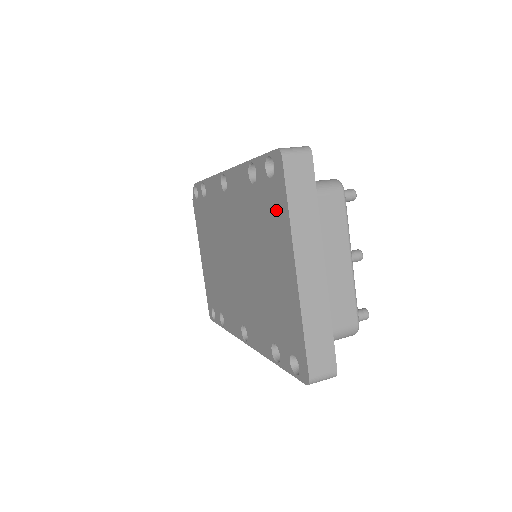
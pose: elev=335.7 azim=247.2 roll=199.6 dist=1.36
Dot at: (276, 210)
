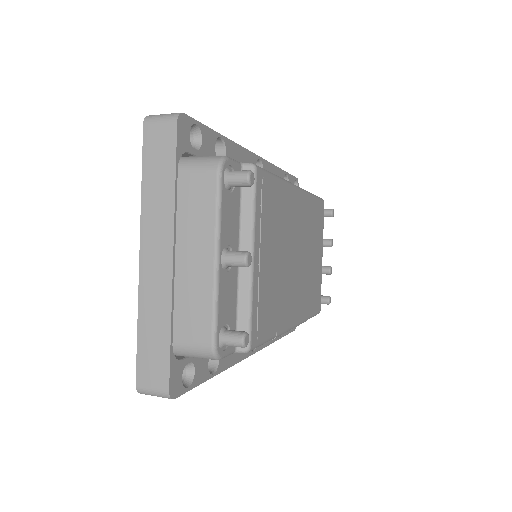
Dot at: occluded
